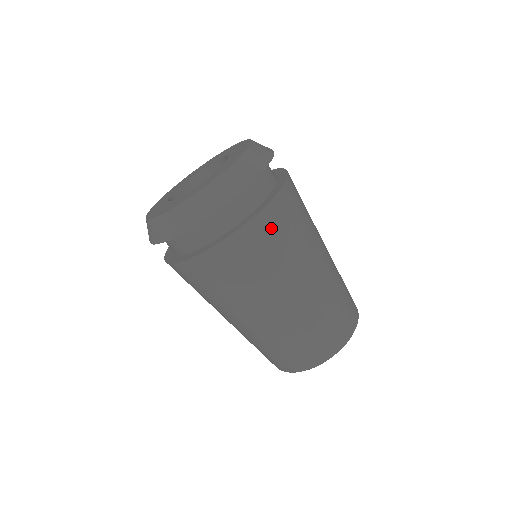
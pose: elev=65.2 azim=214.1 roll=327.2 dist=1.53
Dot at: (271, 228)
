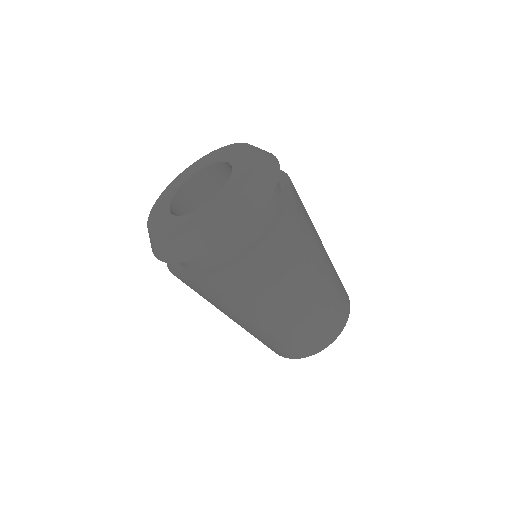
Dot at: (287, 238)
